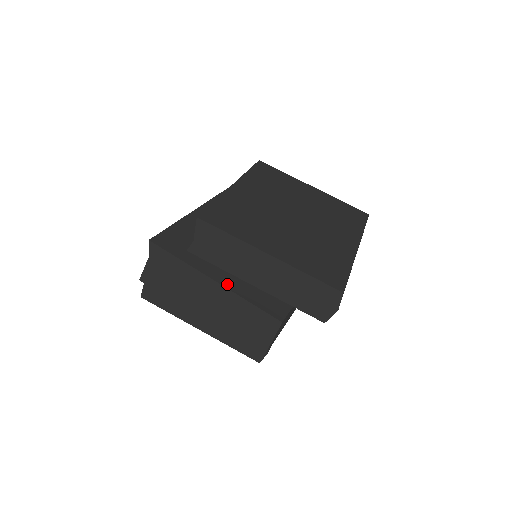
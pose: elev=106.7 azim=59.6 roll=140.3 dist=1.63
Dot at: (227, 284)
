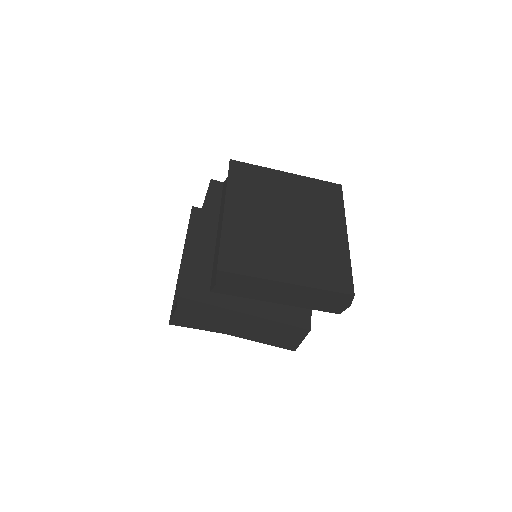
Dot at: (256, 312)
